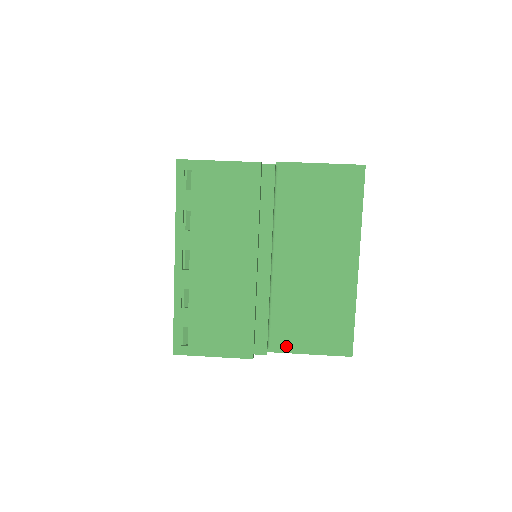
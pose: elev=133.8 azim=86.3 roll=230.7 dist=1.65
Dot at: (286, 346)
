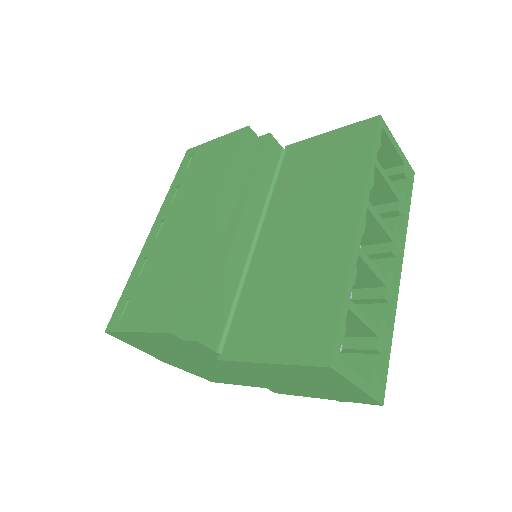
Dot at: (241, 350)
